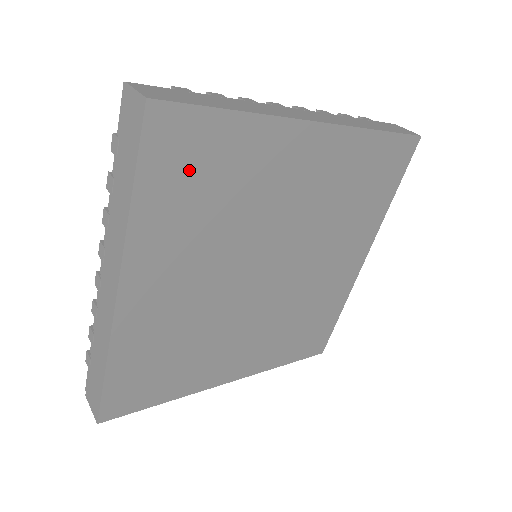
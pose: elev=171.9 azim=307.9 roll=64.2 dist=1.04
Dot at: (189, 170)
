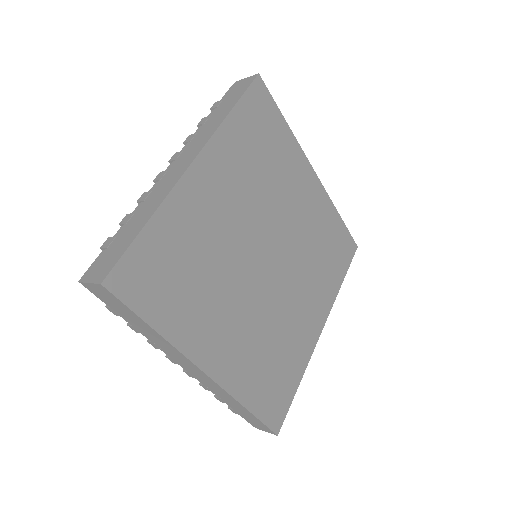
Dot at: (259, 128)
